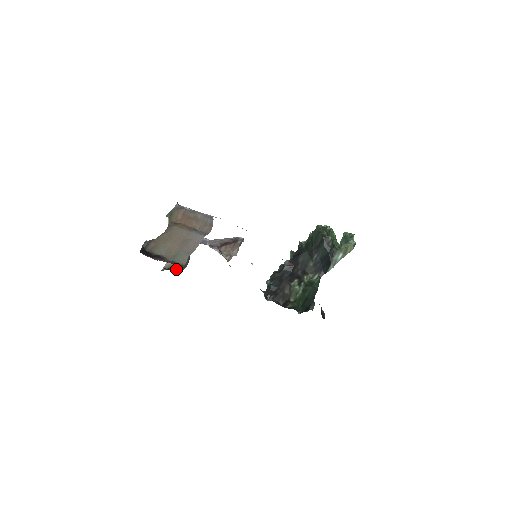
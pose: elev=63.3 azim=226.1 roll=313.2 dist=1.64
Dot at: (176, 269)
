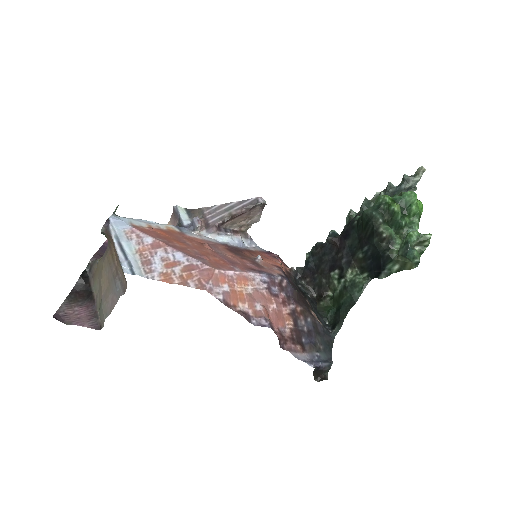
Dot at: occluded
